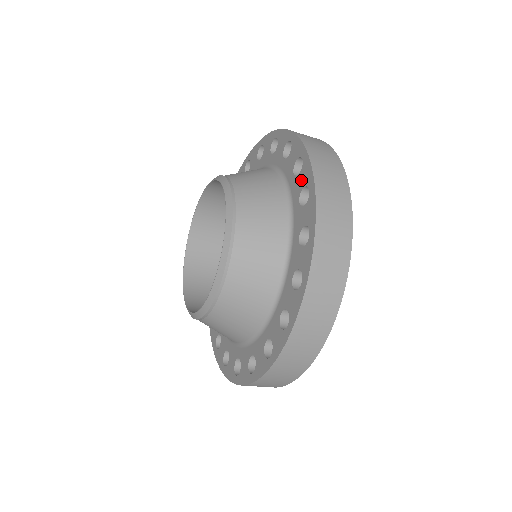
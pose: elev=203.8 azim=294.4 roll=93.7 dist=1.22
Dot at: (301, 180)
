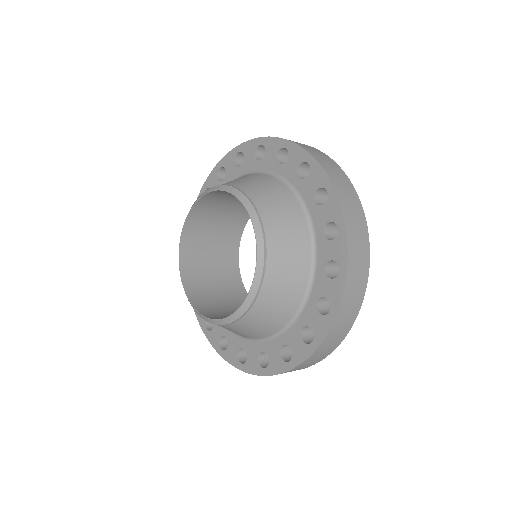
Dot at: (332, 250)
